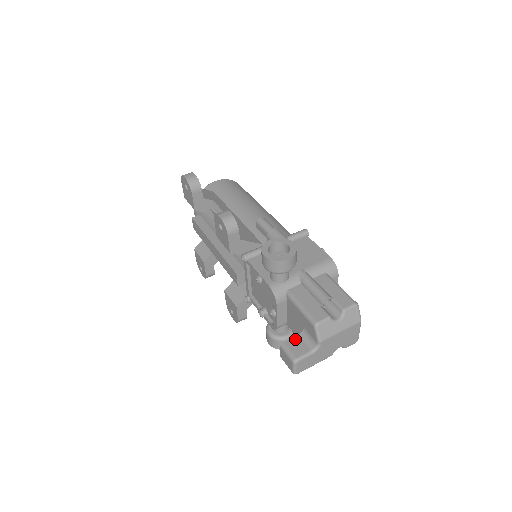
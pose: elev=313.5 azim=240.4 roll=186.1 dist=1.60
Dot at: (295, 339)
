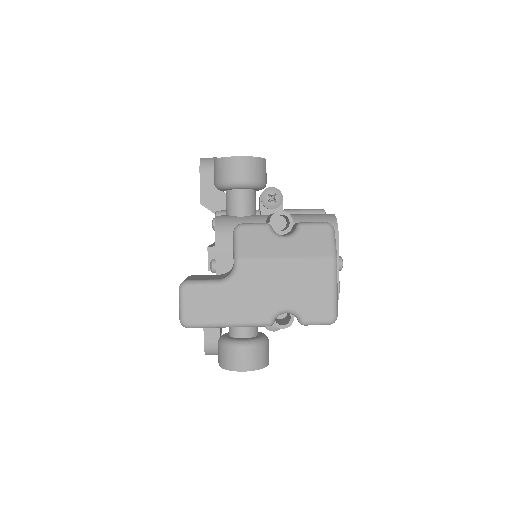
Dot at: (212, 275)
